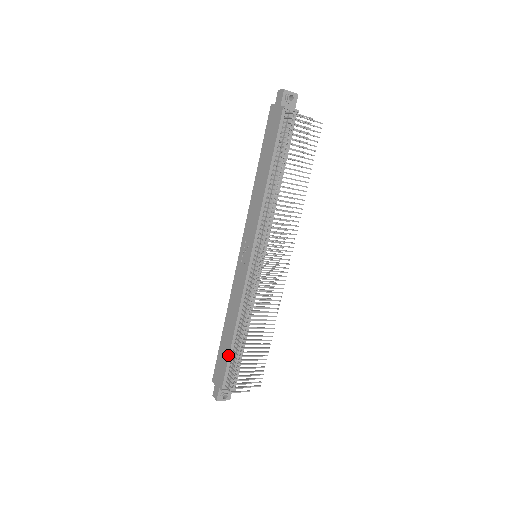
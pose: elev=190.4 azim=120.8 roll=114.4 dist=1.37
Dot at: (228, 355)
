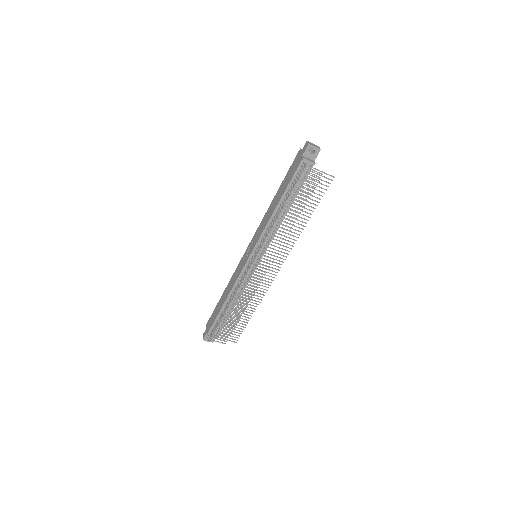
Dot at: (217, 315)
